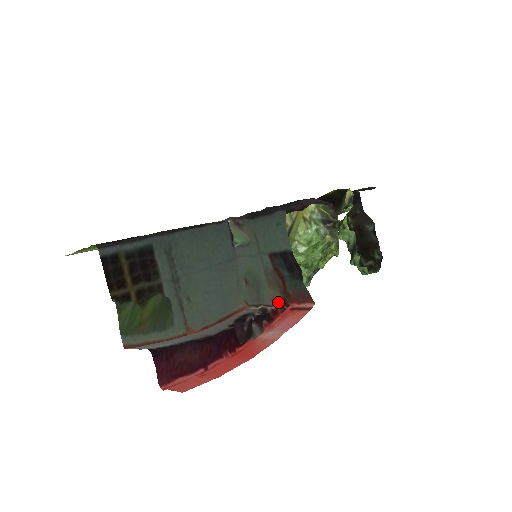
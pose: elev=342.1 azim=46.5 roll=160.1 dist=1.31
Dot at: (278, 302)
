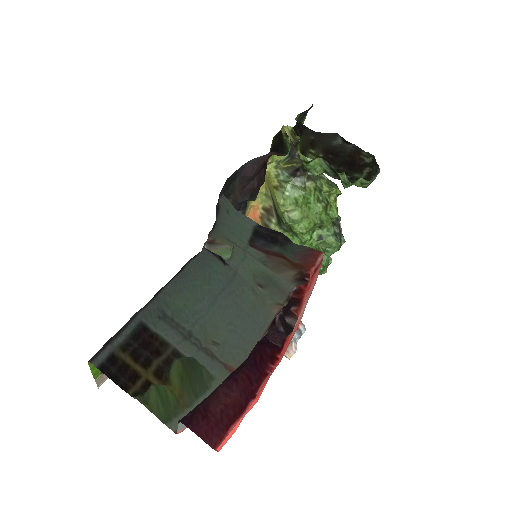
Dot at: (297, 280)
